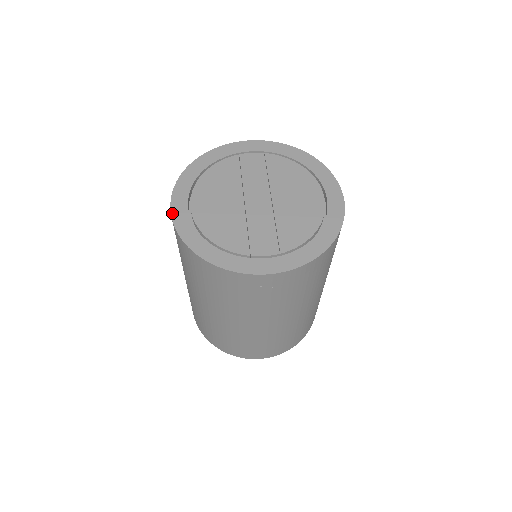
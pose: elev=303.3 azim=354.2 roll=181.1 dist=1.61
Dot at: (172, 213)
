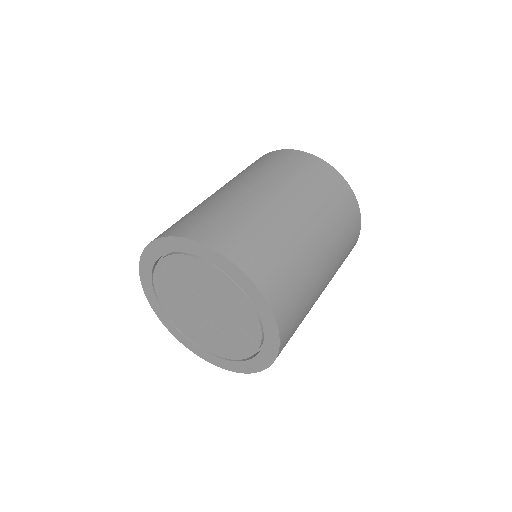
Dot at: occluded
